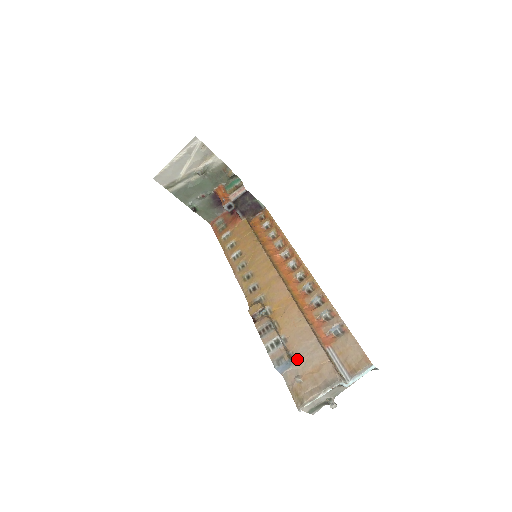
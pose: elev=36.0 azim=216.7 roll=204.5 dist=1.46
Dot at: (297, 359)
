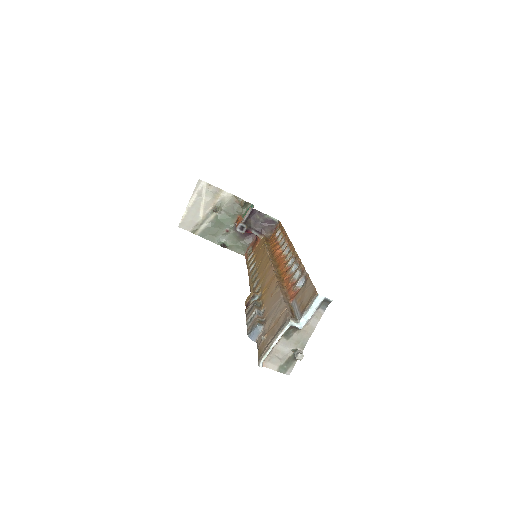
Dot at: (266, 322)
